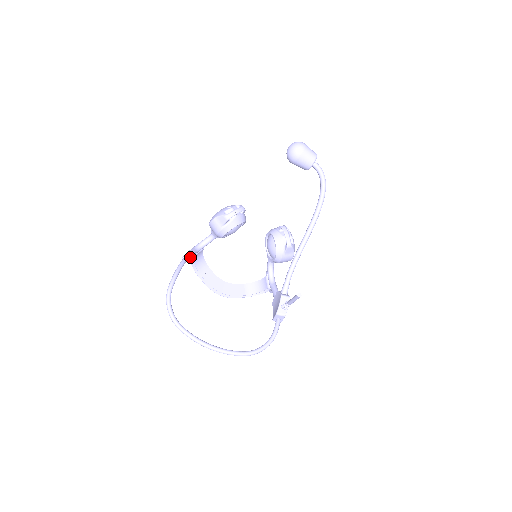
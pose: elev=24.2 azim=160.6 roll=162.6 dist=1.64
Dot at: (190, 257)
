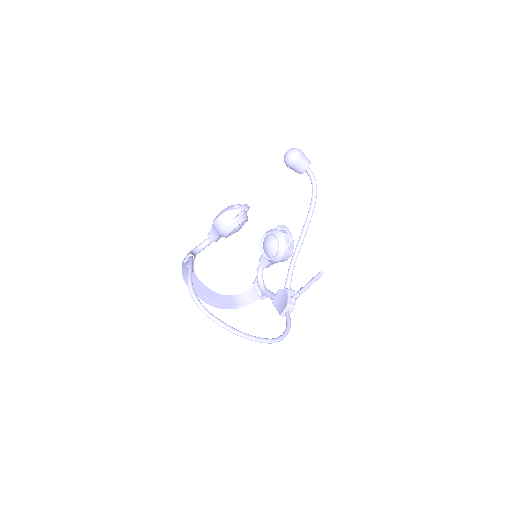
Dot at: occluded
